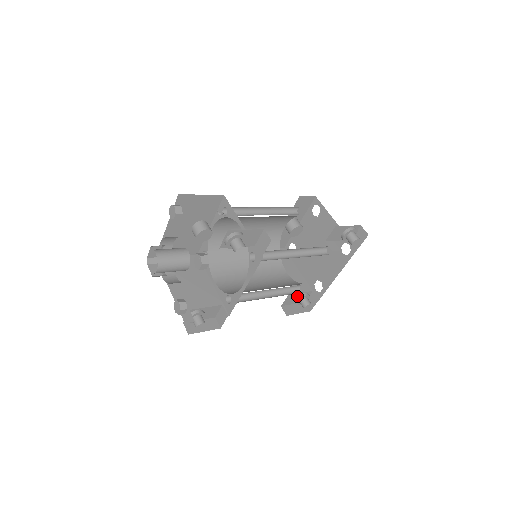
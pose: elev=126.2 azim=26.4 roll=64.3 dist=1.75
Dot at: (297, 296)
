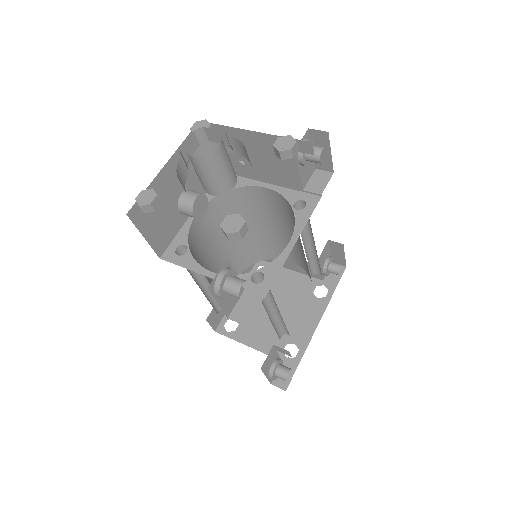
Dot at: (273, 359)
